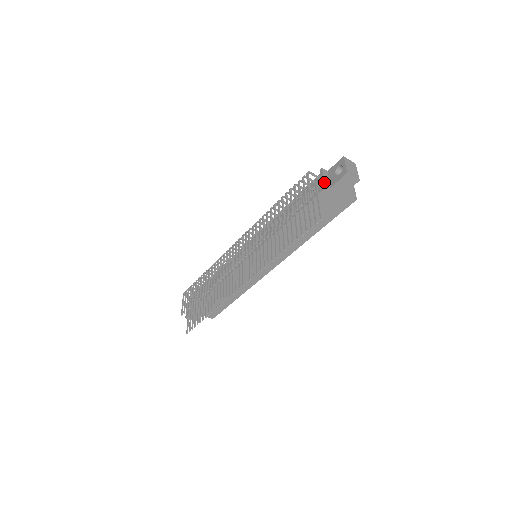
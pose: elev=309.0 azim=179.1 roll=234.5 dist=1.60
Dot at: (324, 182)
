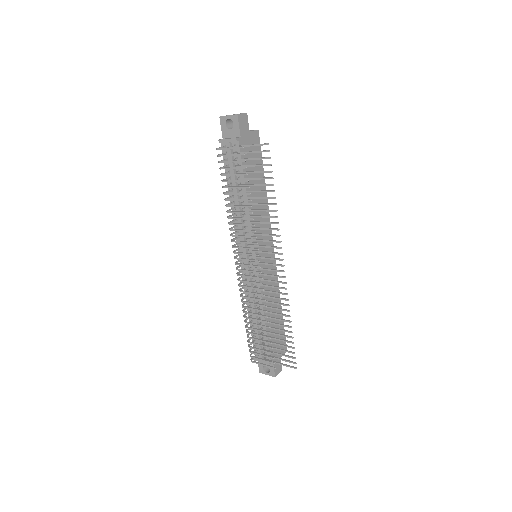
Dot at: (233, 138)
